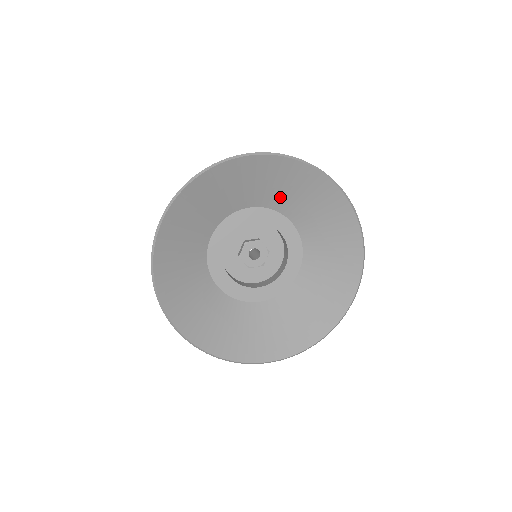
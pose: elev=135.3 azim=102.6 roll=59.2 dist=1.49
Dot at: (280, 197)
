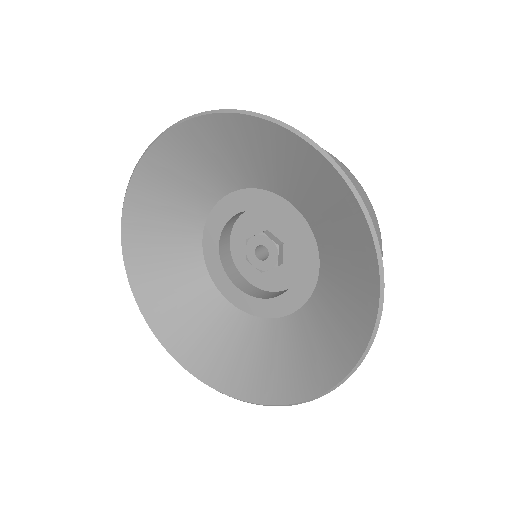
Dot at: (323, 223)
